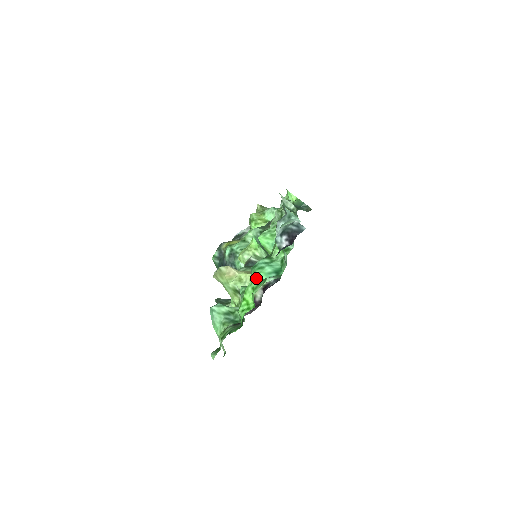
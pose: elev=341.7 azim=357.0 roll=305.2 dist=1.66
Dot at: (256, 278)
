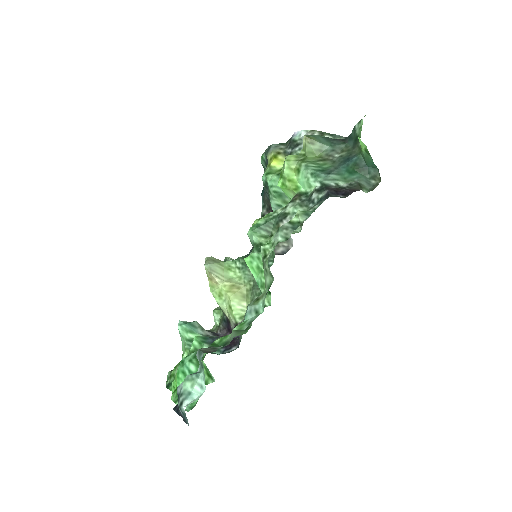
Dot at: occluded
